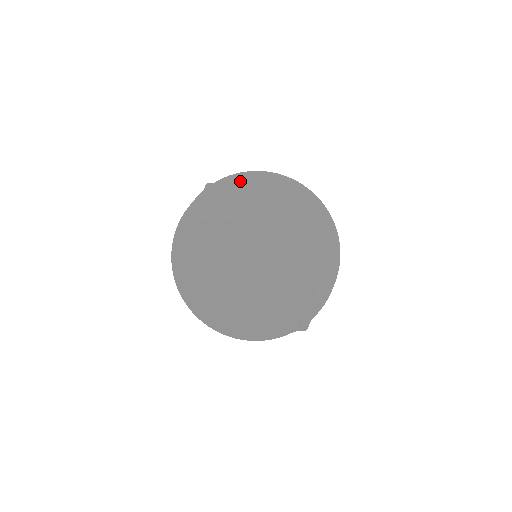
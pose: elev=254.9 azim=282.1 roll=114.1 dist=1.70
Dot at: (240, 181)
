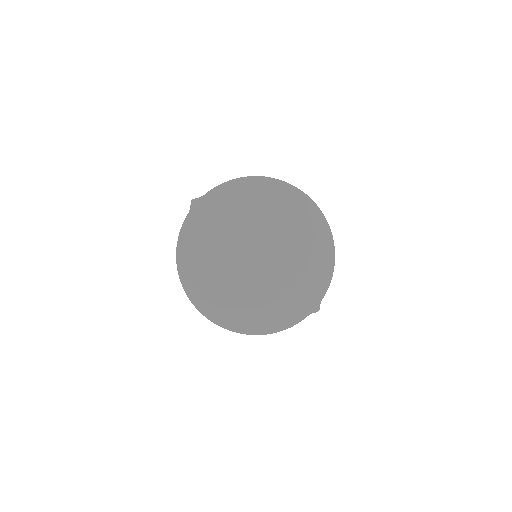
Dot at: (221, 197)
